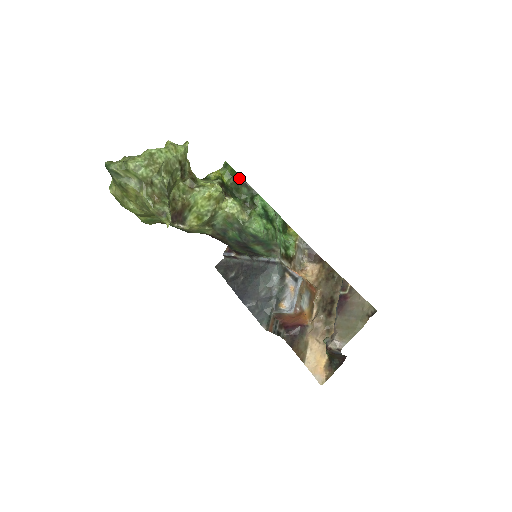
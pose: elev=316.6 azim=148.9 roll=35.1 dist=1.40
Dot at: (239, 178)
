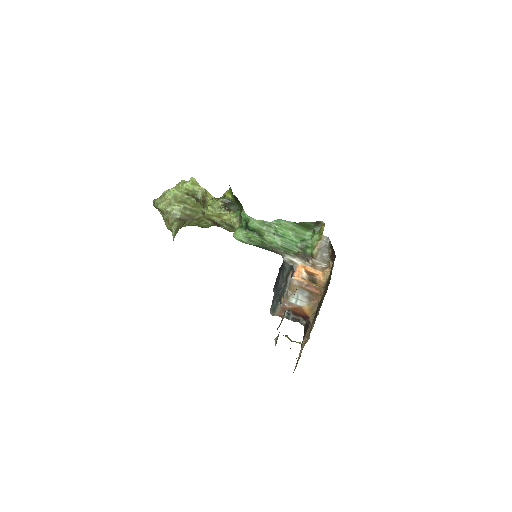
Dot at: (234, 196)
